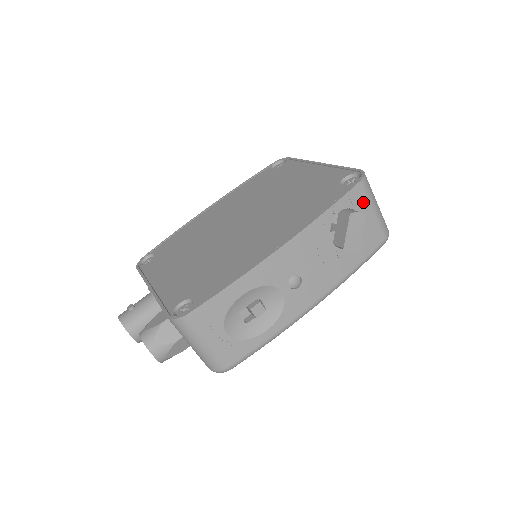
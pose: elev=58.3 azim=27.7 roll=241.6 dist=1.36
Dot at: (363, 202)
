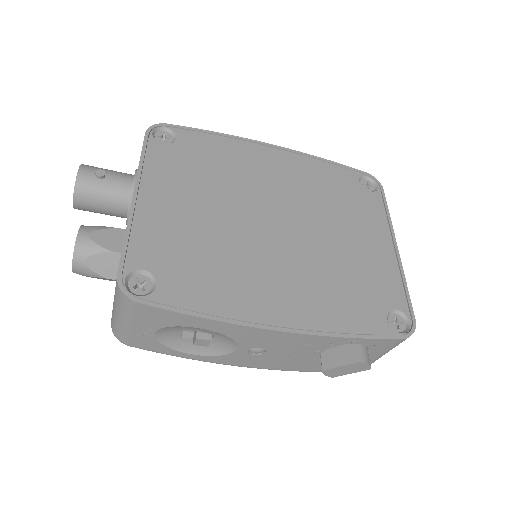
Dot at: (382, 349)
